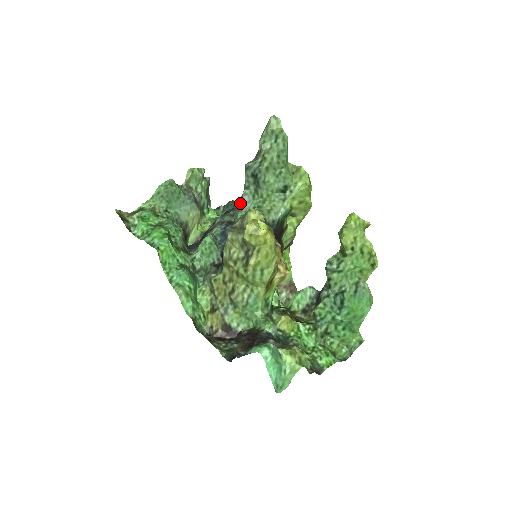
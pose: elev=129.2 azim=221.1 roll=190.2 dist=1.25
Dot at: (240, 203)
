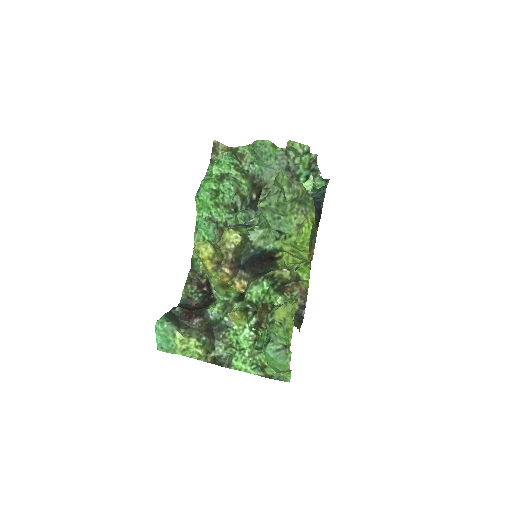
Dot at: occluded
